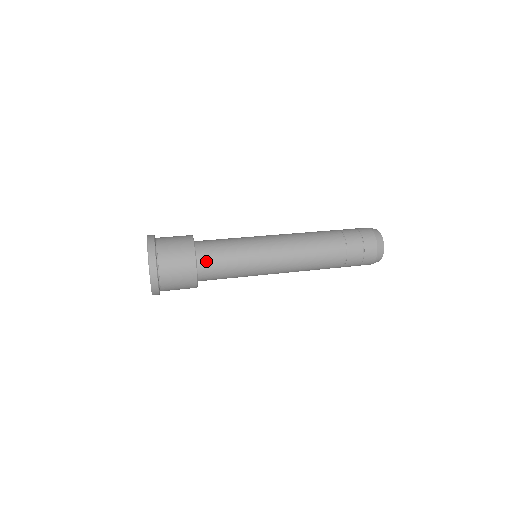
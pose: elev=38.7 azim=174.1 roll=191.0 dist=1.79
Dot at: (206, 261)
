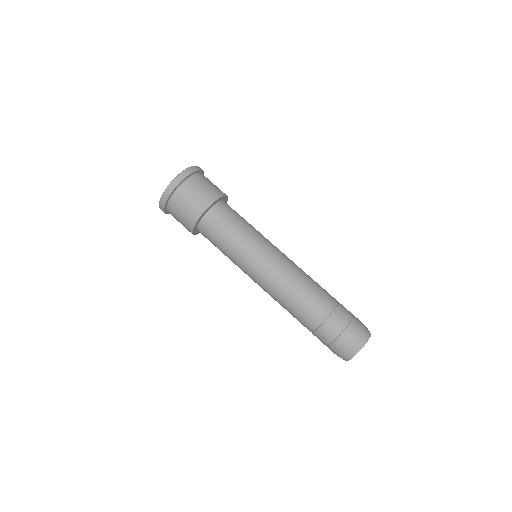
Dot at: (220, 212)
